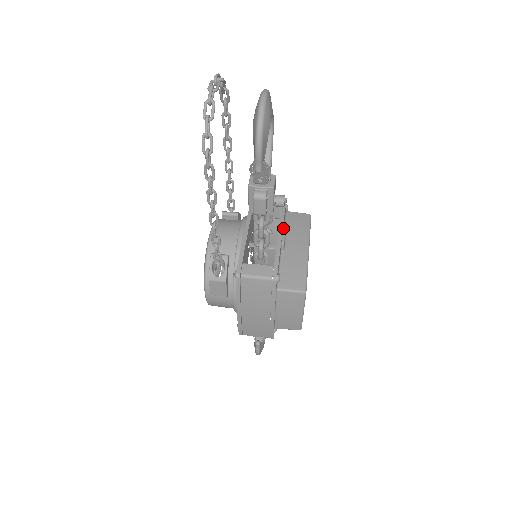
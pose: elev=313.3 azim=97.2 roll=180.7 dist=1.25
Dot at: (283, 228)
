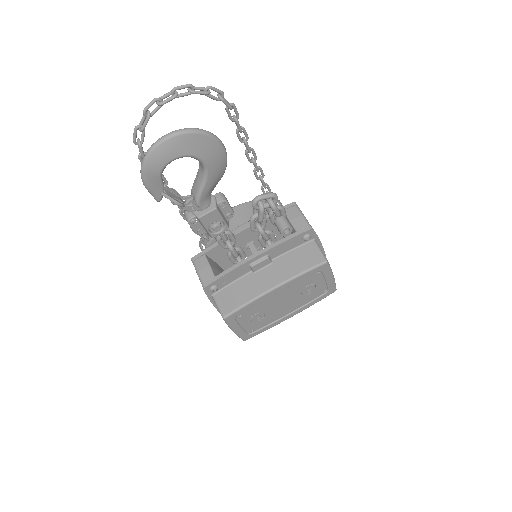
Dot at: (280, 253)
